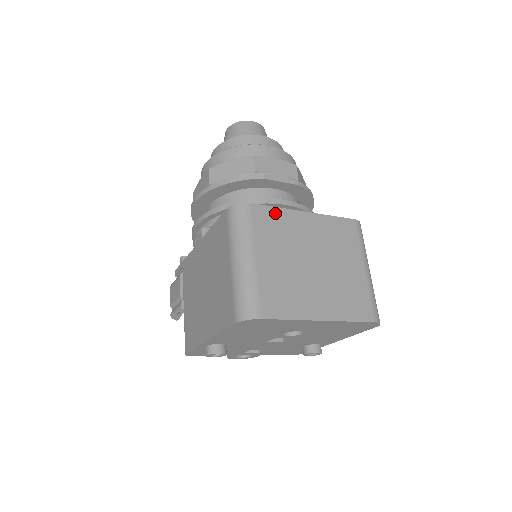
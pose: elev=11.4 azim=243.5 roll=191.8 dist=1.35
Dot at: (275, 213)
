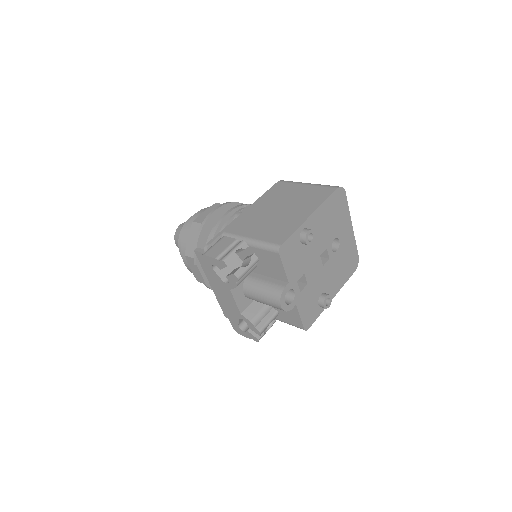
Dot at: occluded
